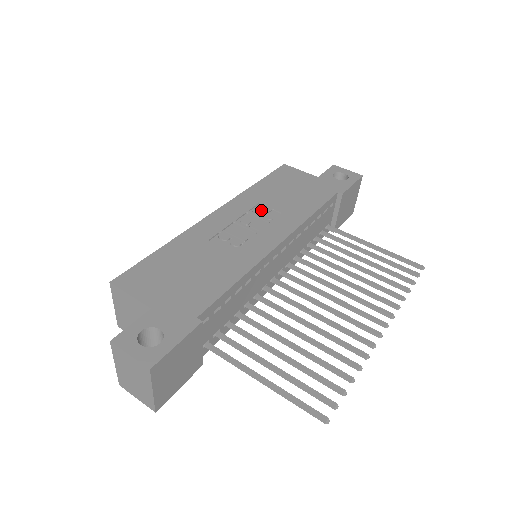
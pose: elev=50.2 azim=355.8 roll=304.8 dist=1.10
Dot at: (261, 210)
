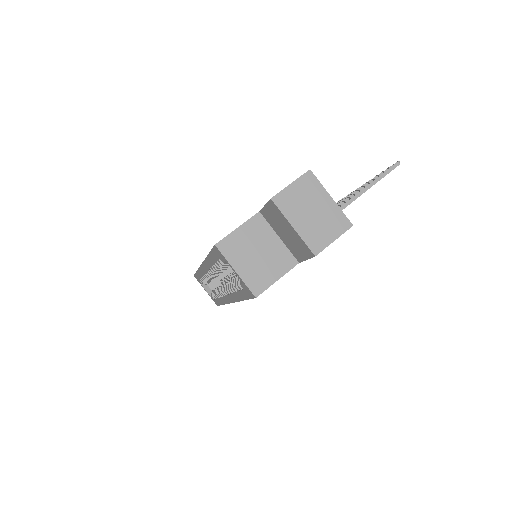
Dot at: occluded
